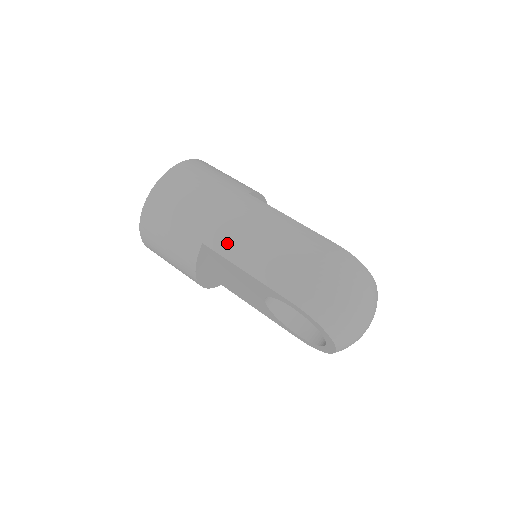
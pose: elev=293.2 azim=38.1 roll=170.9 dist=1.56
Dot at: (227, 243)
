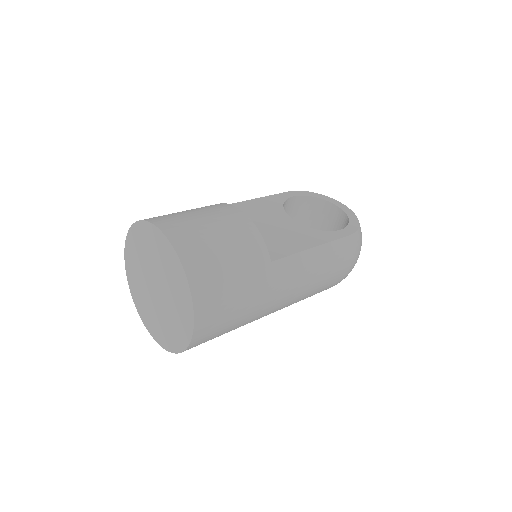
Dot at: occluded
